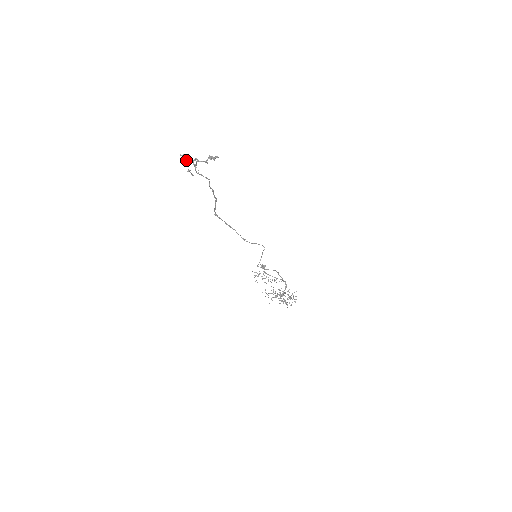
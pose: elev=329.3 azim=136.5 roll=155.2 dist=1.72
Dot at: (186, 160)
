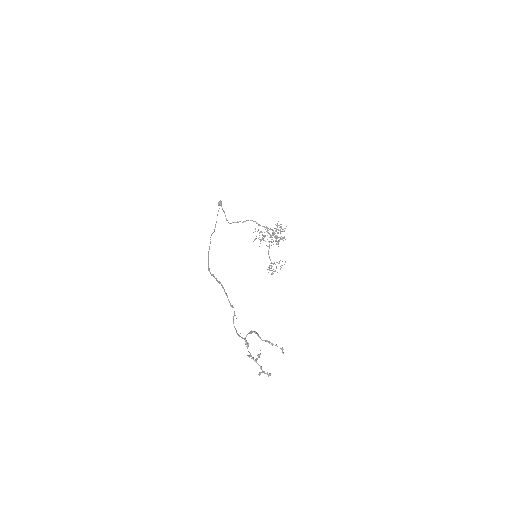
Dot at: occluded
